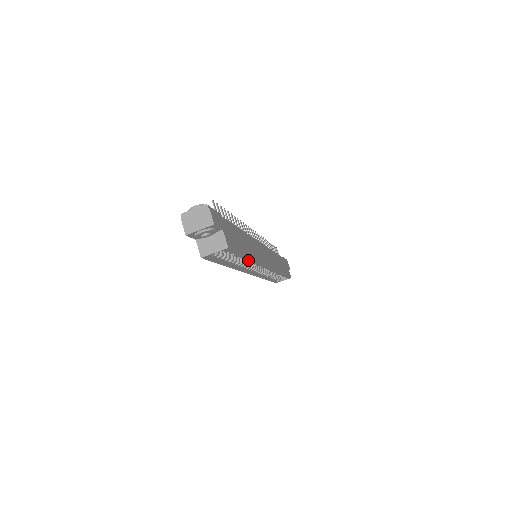
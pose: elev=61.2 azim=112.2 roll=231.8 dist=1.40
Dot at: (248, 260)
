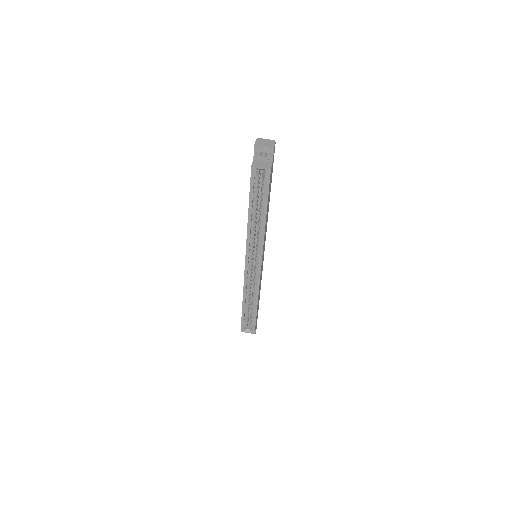
Dot at: (263, 220)
